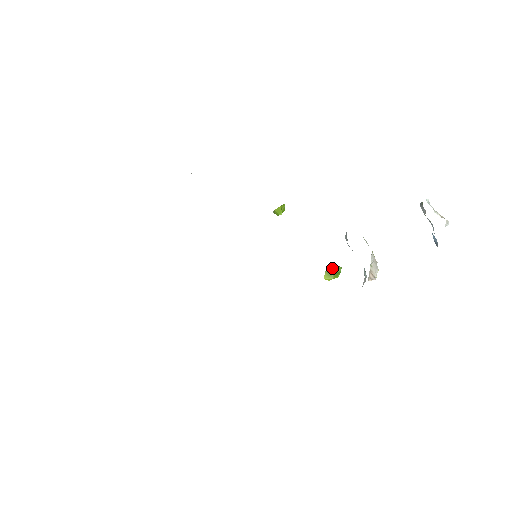
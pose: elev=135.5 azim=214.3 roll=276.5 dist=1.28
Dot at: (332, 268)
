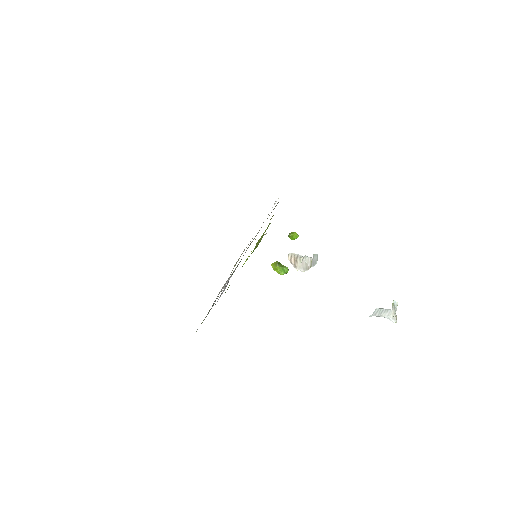
Dot at: occluded
